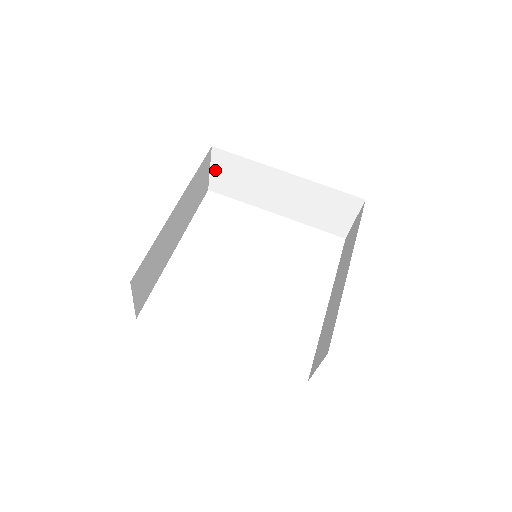
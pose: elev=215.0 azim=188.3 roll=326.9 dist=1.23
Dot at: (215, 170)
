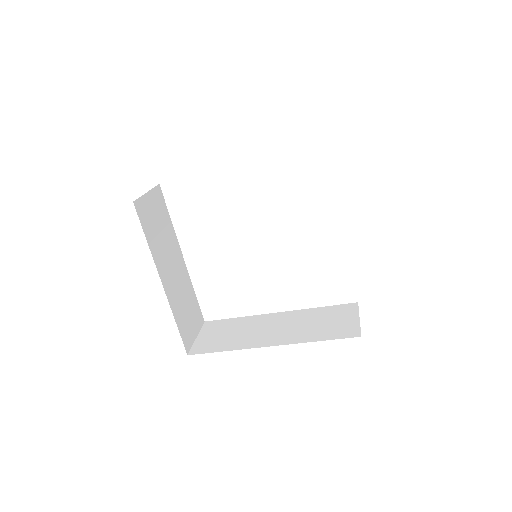
Dot at: occluded
